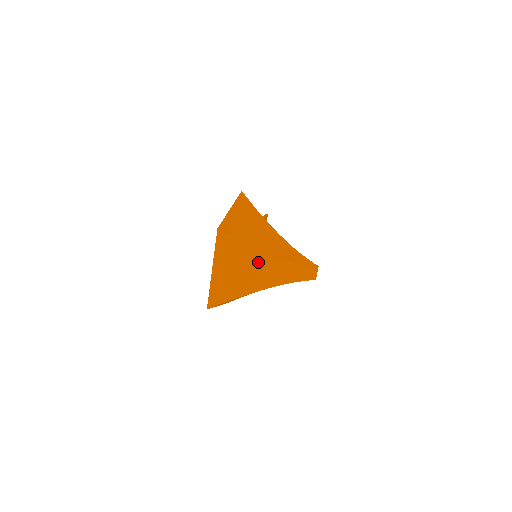
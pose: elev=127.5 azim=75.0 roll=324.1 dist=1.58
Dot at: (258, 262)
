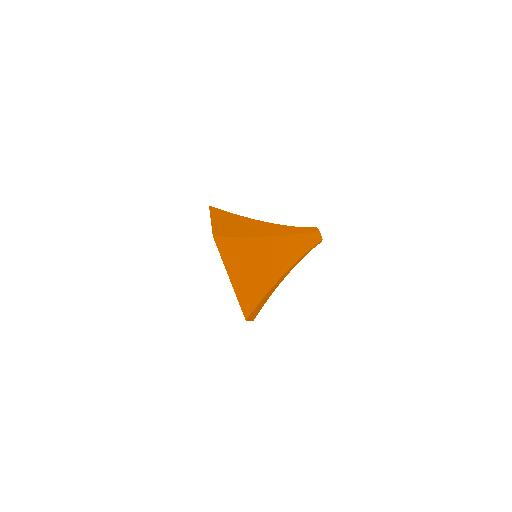
Dot at: (265, 250)
